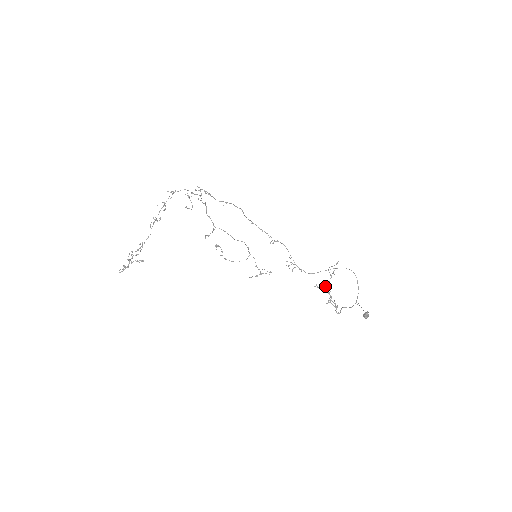
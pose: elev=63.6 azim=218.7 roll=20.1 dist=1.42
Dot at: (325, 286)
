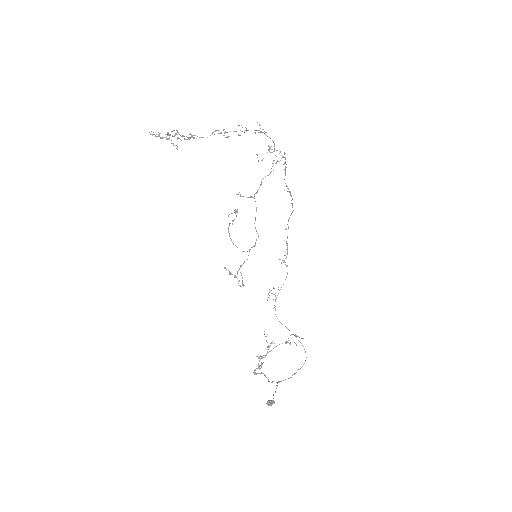
Dot at: (272, 343)
